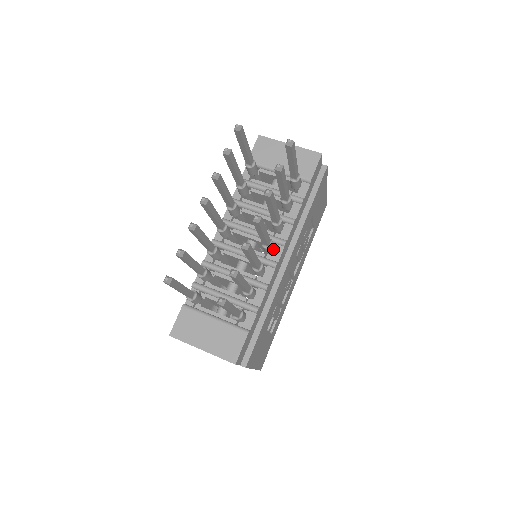
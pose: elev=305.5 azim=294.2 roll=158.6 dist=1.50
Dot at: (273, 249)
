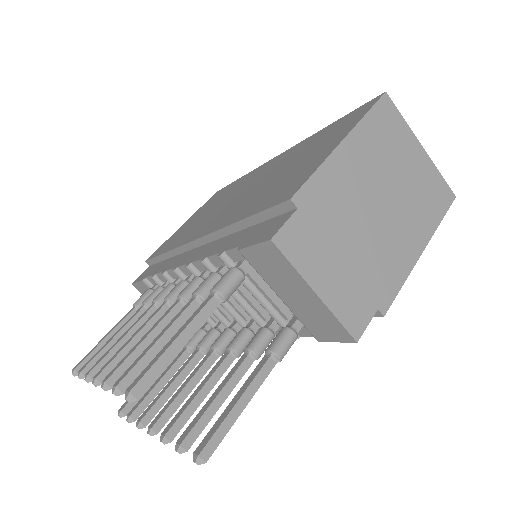
Dot at: occluded
